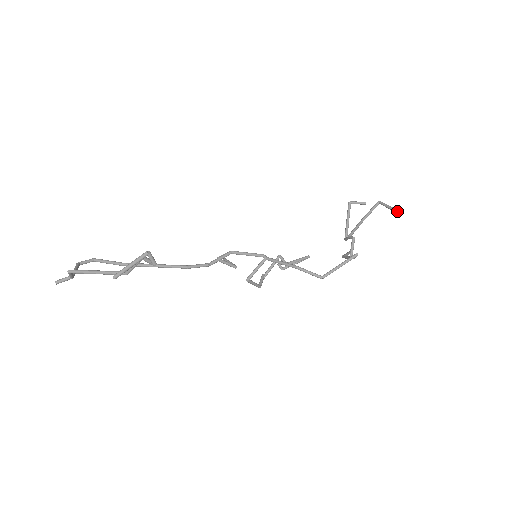
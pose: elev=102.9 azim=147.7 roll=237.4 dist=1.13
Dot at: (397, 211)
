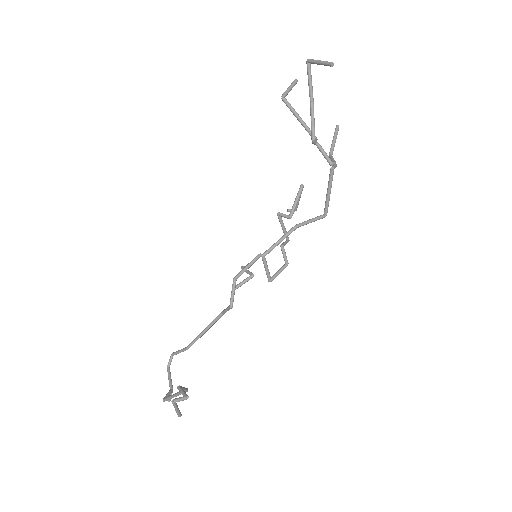
Dot at: (331, 65)
